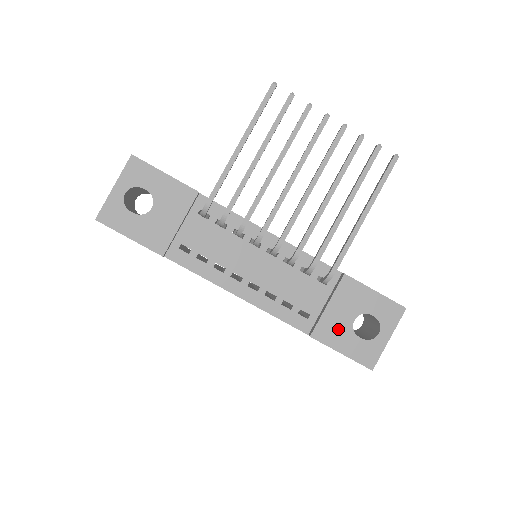
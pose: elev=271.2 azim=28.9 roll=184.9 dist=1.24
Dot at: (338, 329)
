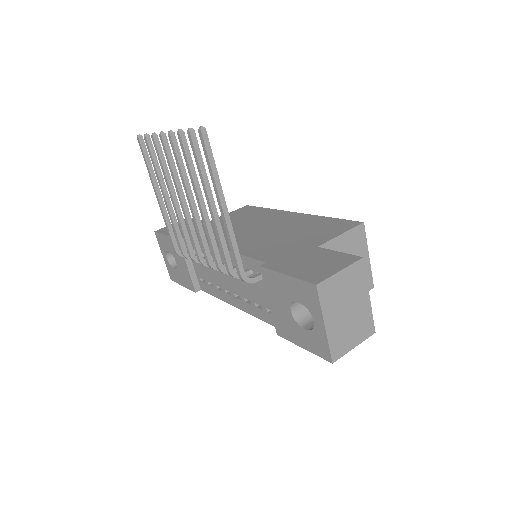
Dot at: (287, 323)
